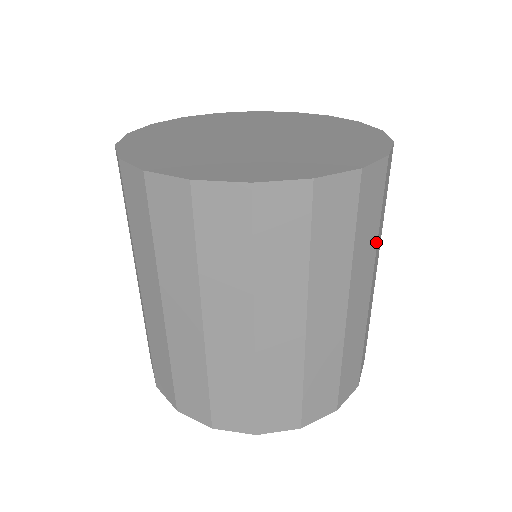
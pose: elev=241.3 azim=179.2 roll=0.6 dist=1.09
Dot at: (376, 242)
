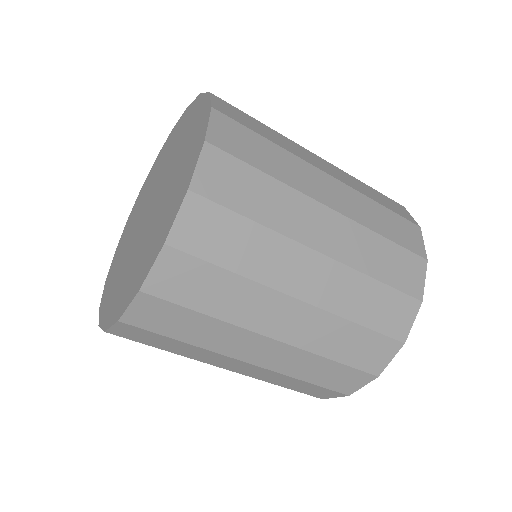
Dot at: (251, 282)
